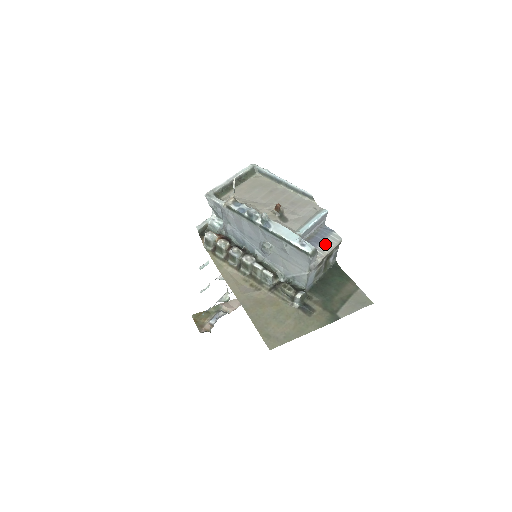
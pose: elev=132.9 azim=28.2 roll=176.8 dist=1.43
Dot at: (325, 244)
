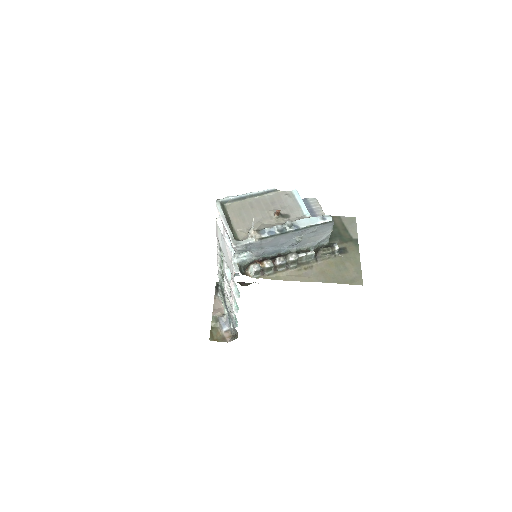
Dot at: (316, 209)
